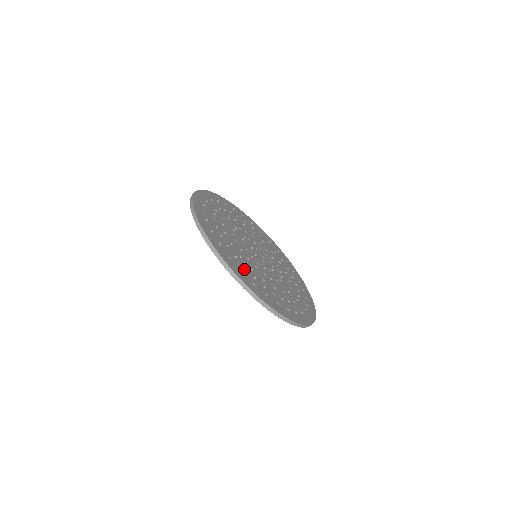
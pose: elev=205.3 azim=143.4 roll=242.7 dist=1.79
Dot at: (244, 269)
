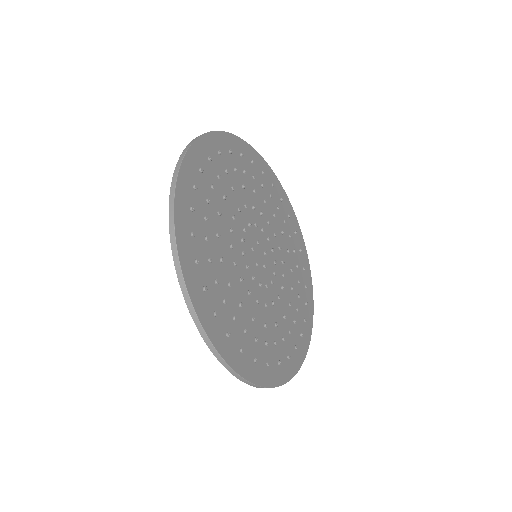
Dot at: (203, 217)
